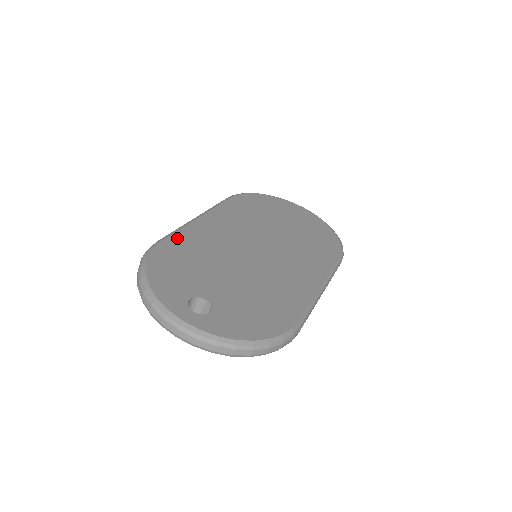
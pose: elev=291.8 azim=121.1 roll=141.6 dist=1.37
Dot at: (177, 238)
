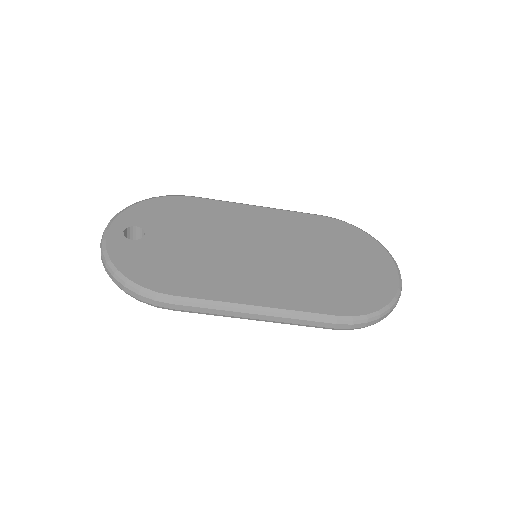
Dot at: (208, 202)
